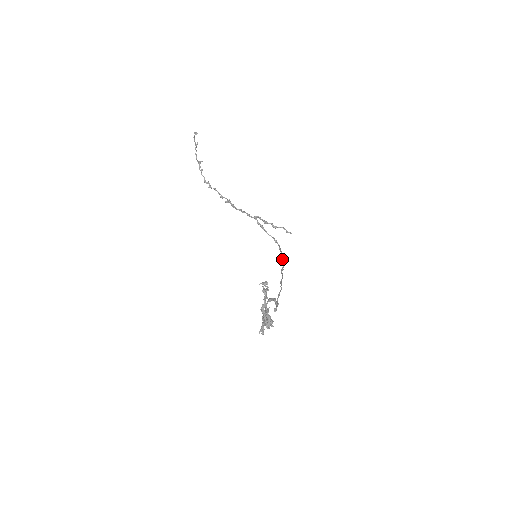
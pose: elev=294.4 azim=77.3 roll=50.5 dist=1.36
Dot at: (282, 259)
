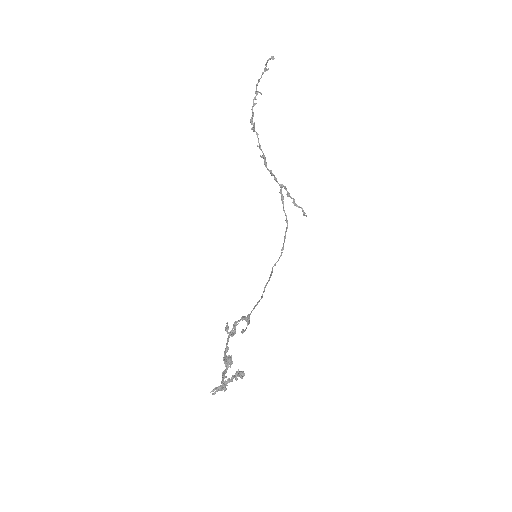
Dot at: (281, 249)
